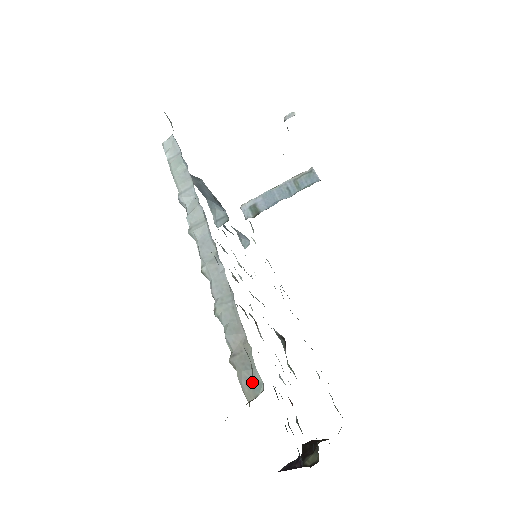
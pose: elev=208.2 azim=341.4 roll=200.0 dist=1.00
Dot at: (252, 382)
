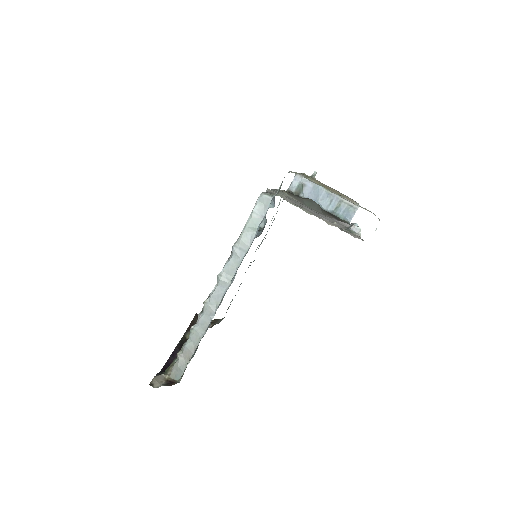
Dot at: (178, 374)
